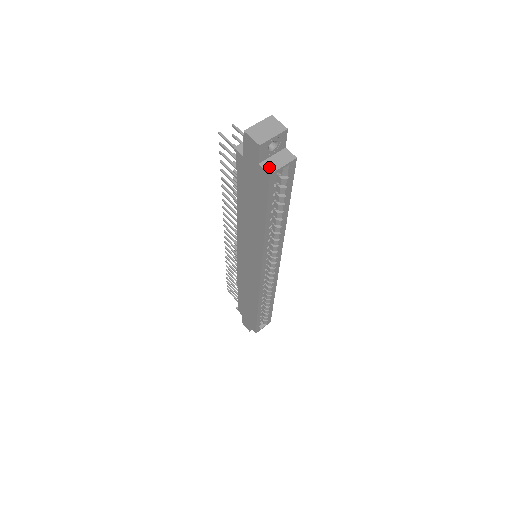
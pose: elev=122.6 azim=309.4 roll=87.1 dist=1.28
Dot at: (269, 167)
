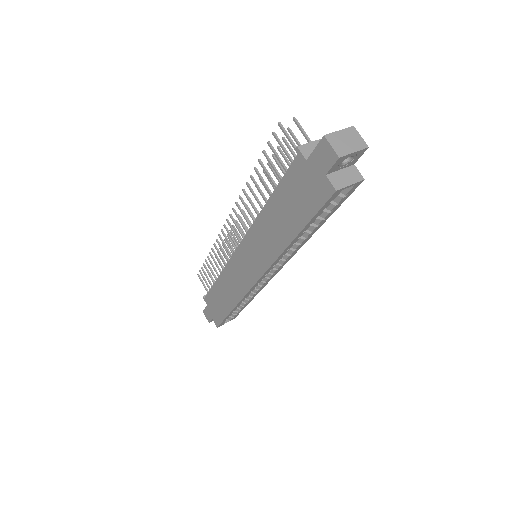
Dot at: (336, 182)
